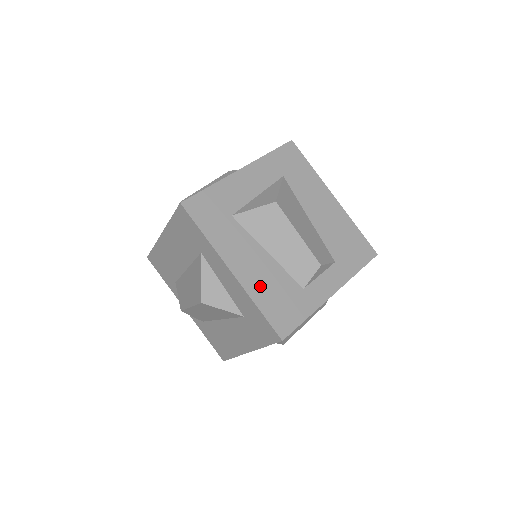
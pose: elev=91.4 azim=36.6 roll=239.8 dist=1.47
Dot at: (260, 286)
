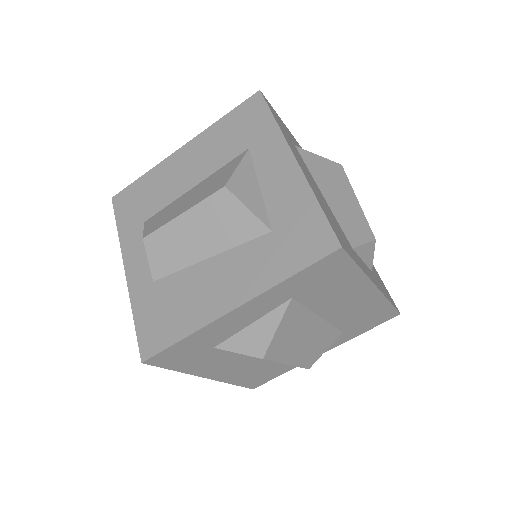
Dot at: (318, 196)
